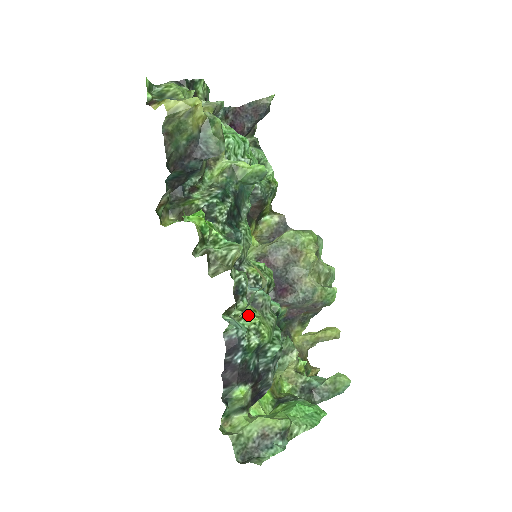
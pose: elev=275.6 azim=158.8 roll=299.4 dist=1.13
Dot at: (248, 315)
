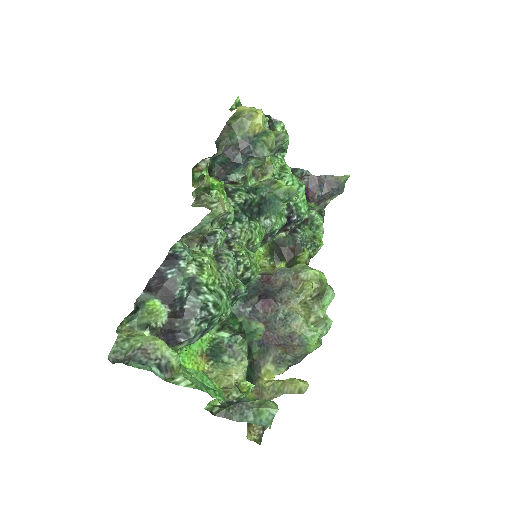
Dot at: (203, 254)
